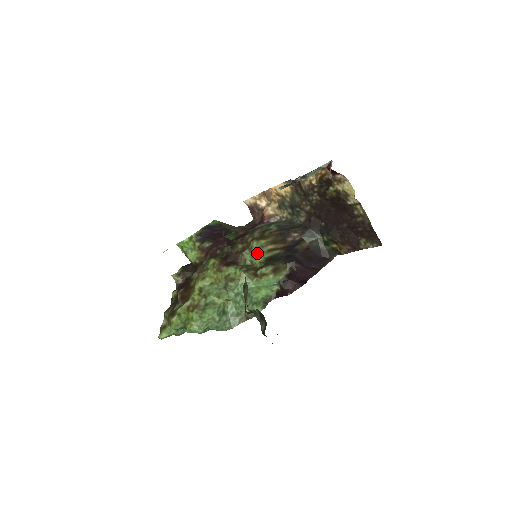
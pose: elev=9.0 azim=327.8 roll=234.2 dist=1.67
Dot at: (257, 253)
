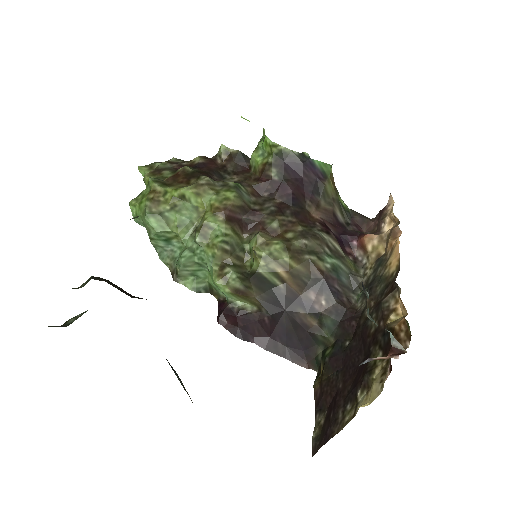
Dot at: (261, 256)
